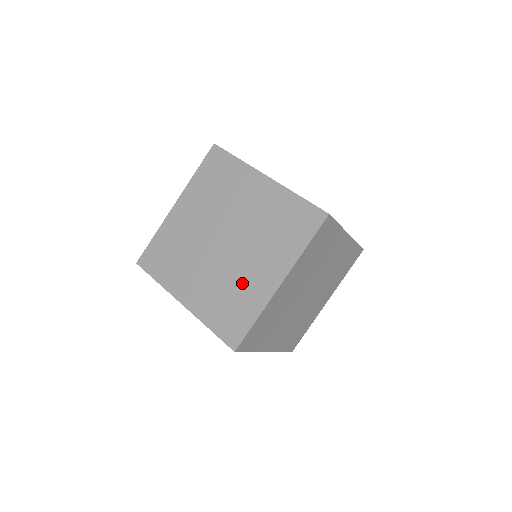
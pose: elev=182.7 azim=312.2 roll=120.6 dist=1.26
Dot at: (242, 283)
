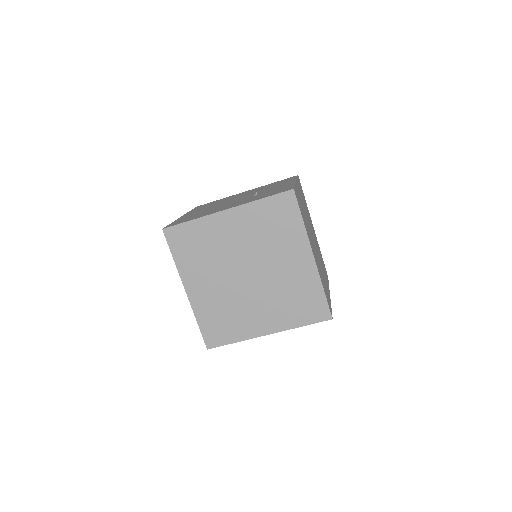
Dot at: (242, 313)
